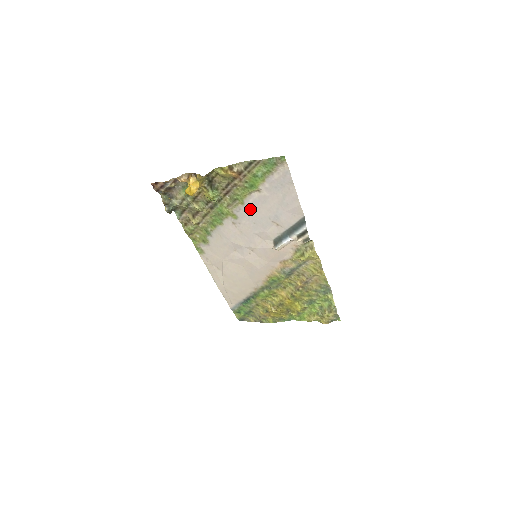
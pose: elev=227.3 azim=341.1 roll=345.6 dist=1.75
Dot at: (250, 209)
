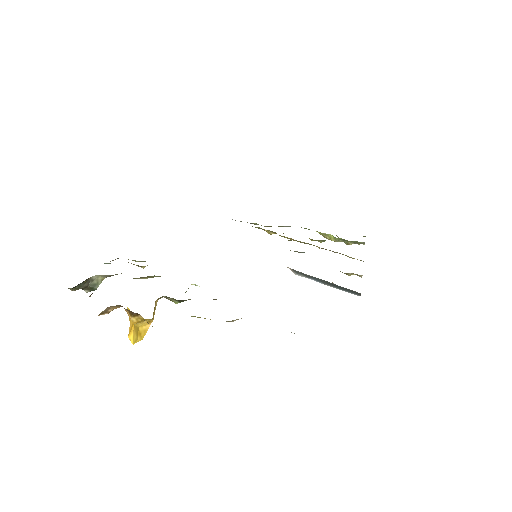
Dot at: occluded
